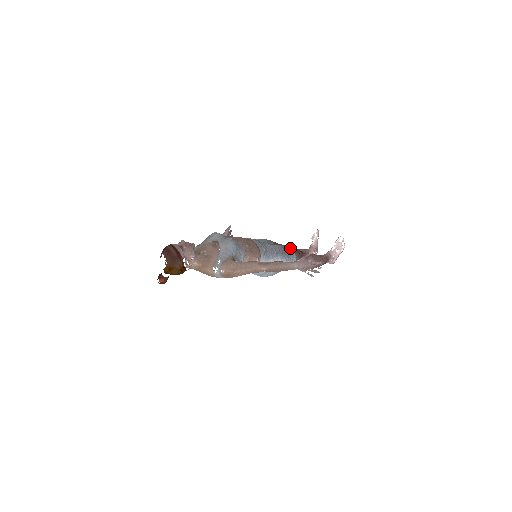
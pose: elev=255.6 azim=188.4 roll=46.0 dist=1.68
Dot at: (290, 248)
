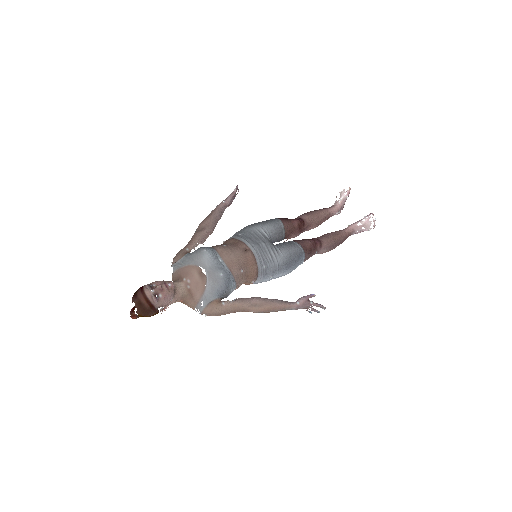
Dot at: (300, 251)
